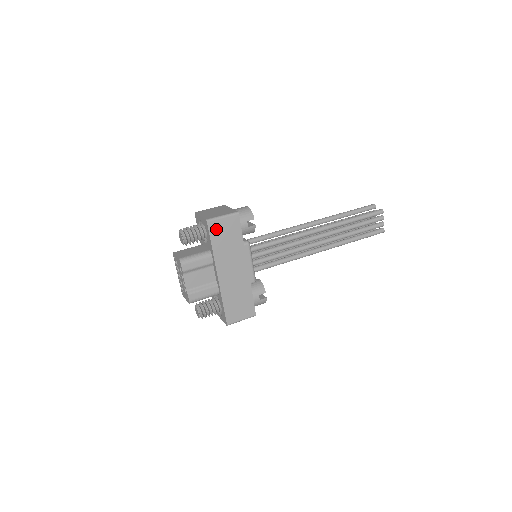
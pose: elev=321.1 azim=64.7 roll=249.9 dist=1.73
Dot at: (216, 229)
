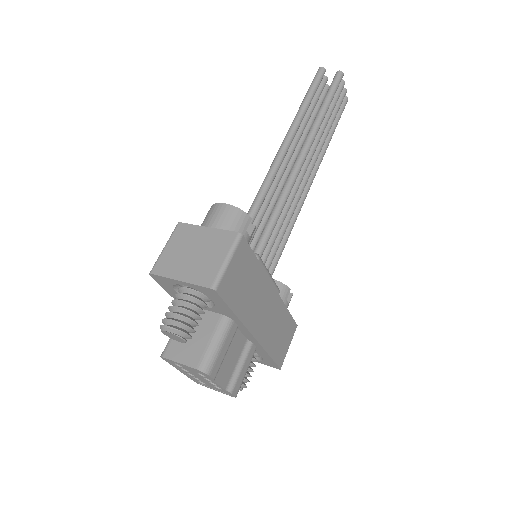
Dot at: (229, 287)
